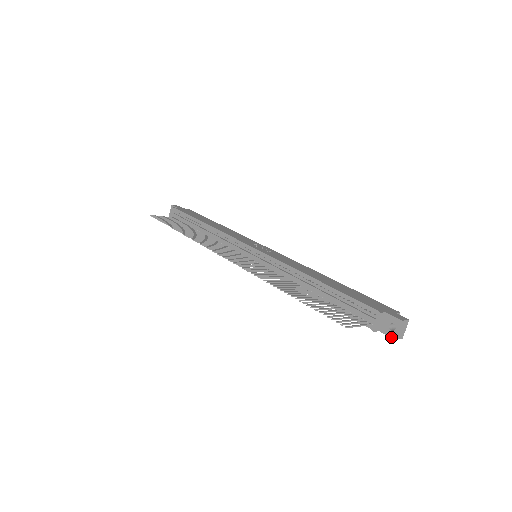
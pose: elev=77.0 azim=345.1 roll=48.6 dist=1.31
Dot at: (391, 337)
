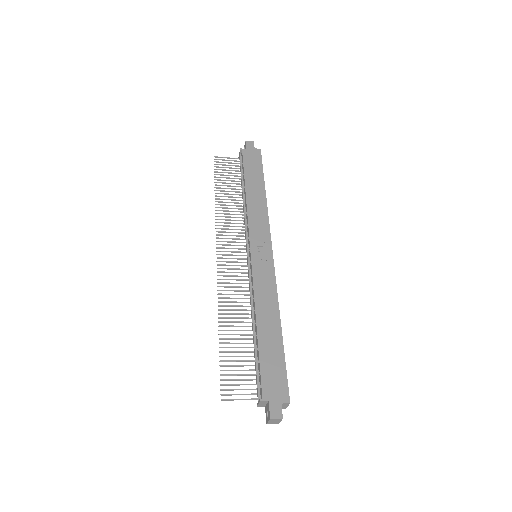
Dot at: (266, 419)
